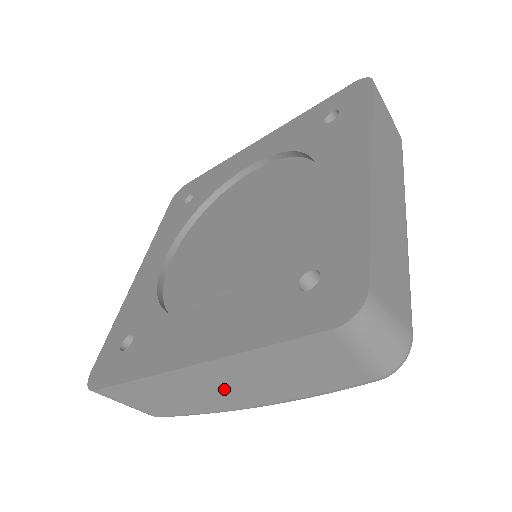
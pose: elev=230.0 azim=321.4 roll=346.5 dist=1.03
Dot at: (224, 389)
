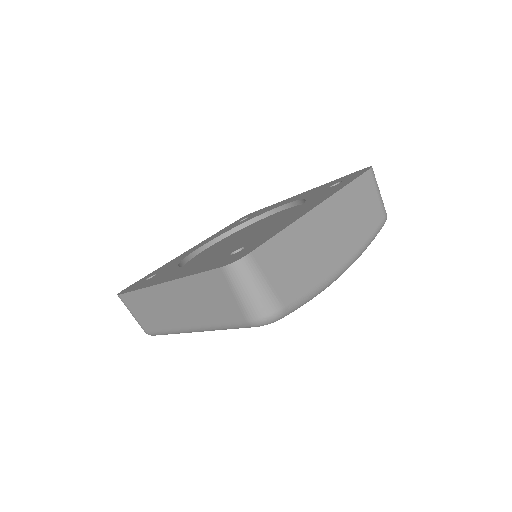
Dot at: (332, 237)
